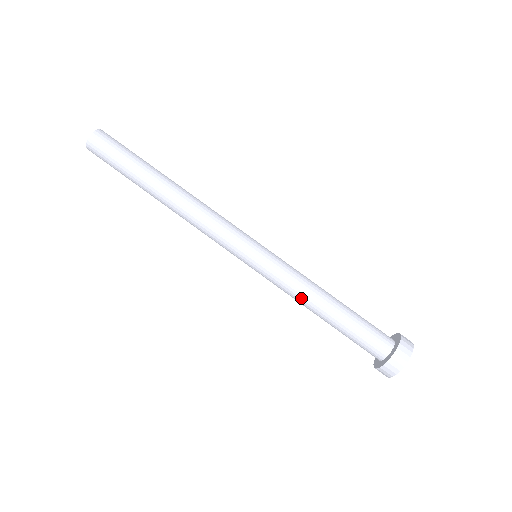
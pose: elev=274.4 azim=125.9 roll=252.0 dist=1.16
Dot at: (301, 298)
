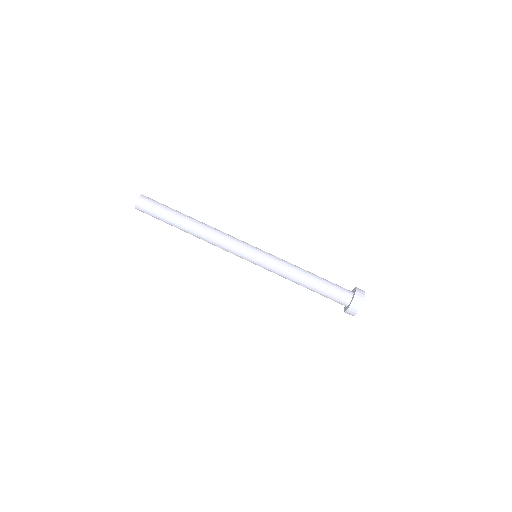
Dot at: (288, 279)
